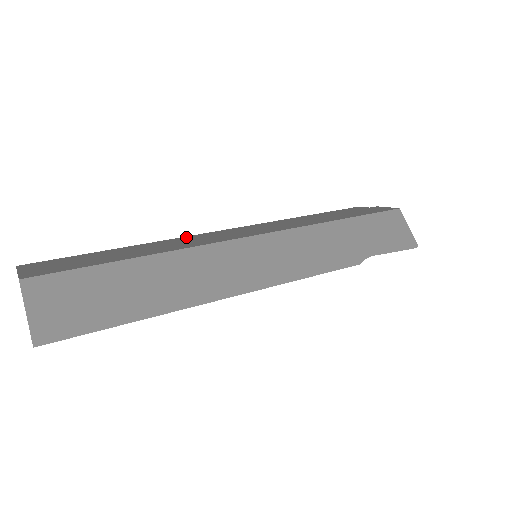
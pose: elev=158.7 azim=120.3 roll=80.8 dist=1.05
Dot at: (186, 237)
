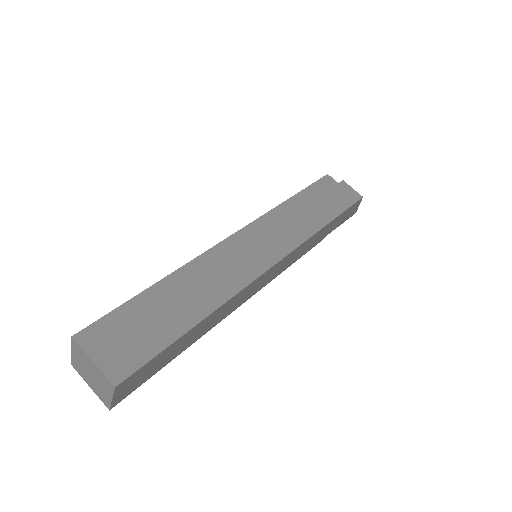
Dot at: (209, 255)
